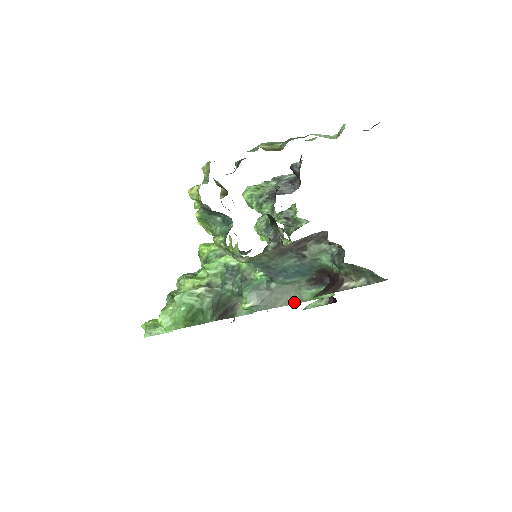
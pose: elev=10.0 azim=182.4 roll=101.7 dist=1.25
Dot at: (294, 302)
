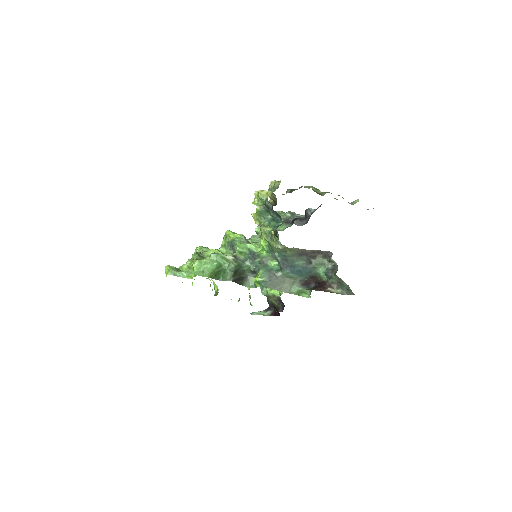
Dot at: (285, 291)
